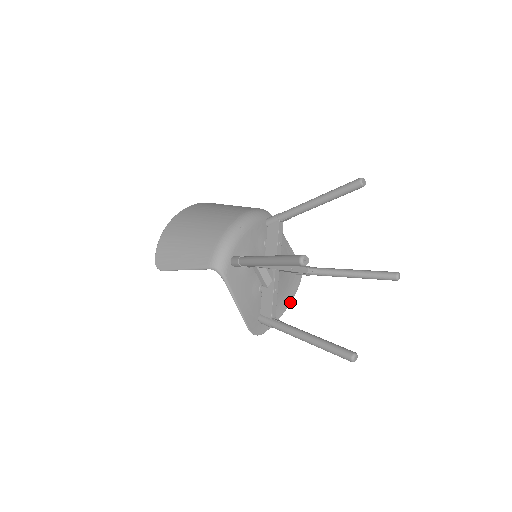
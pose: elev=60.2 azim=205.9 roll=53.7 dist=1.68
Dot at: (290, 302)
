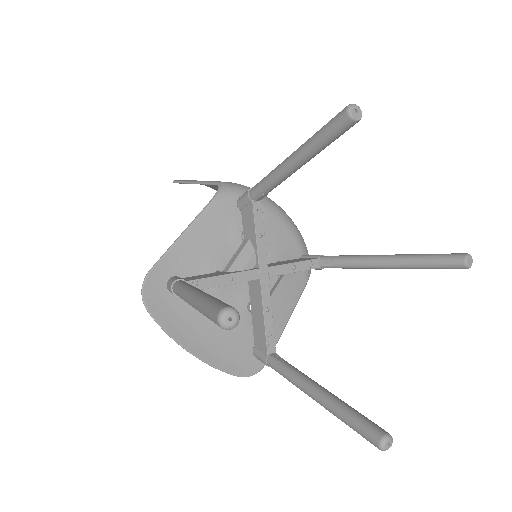
Dot at: (207, 361)
